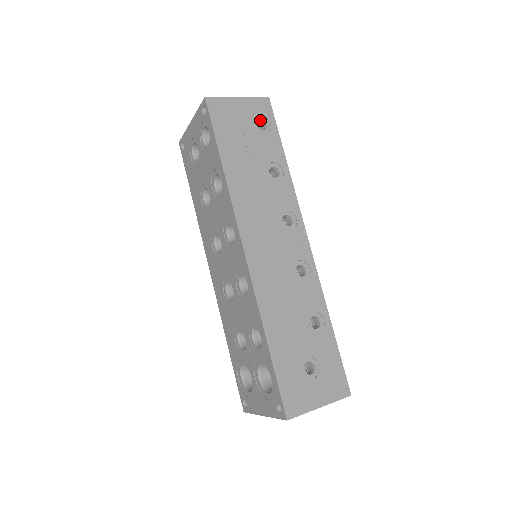
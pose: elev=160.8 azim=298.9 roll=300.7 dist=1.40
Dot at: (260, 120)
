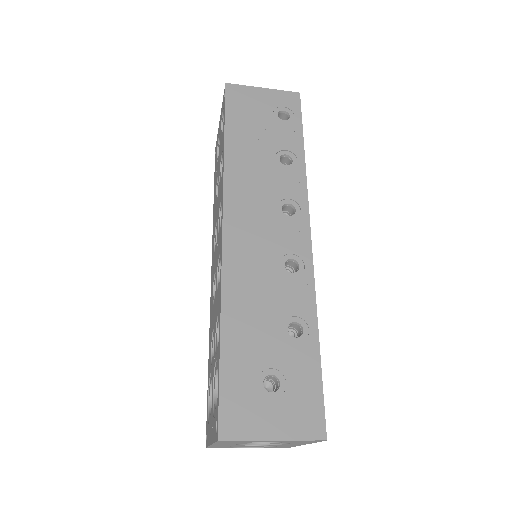
Dot at: (283, 111)
